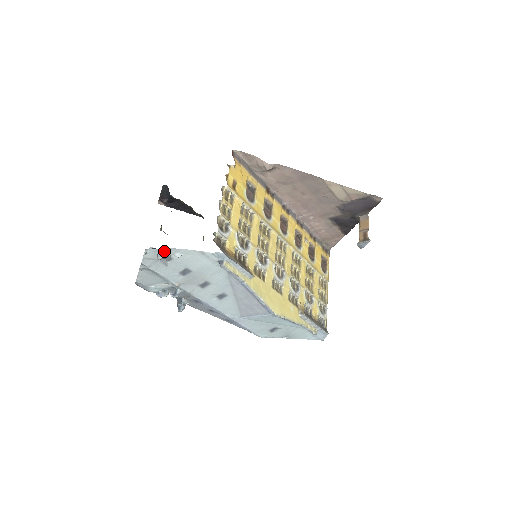
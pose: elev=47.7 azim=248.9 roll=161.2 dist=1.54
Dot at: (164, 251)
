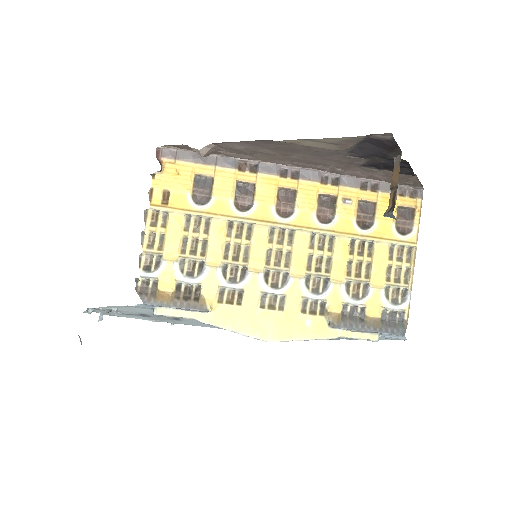
Dot at: (101, 308)
